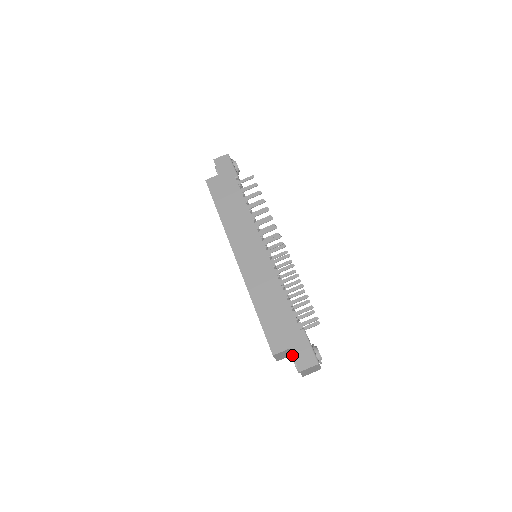
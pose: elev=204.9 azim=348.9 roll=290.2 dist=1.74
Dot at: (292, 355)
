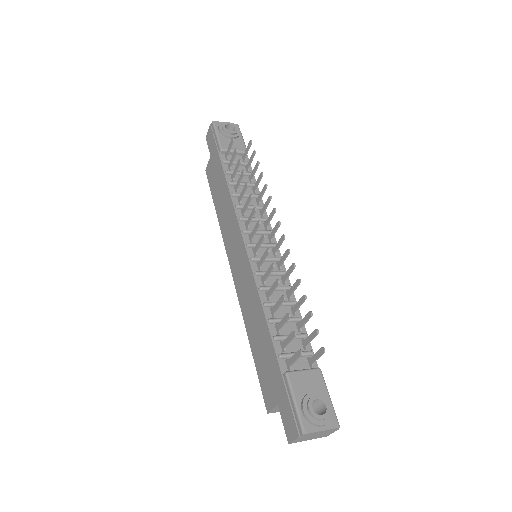
Dot at: occluded
